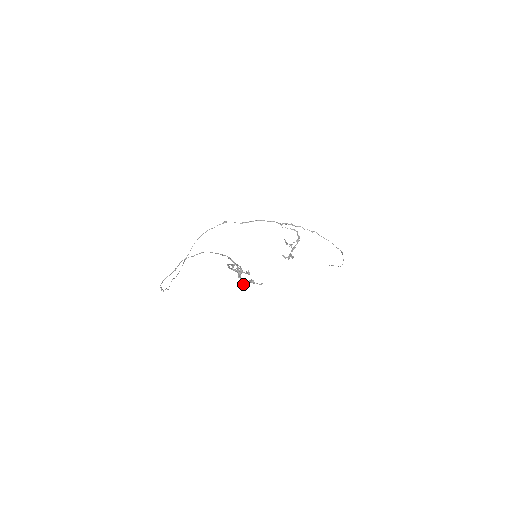
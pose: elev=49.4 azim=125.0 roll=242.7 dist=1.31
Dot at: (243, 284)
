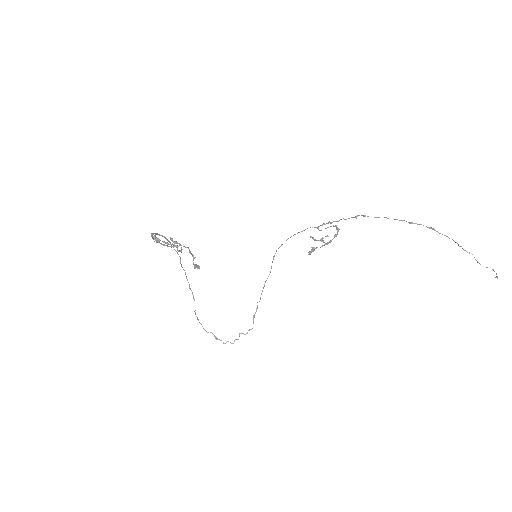
Dot at: (195, 266)
